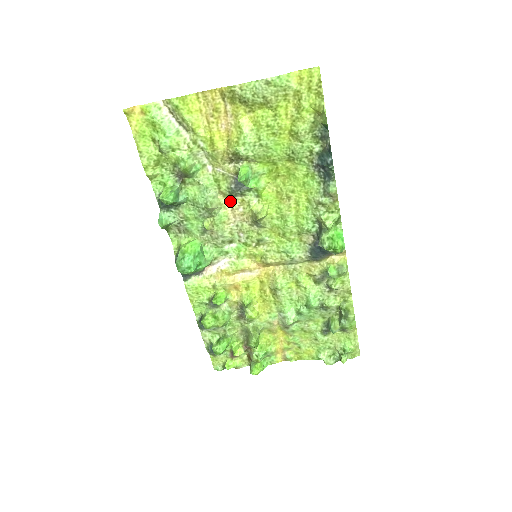
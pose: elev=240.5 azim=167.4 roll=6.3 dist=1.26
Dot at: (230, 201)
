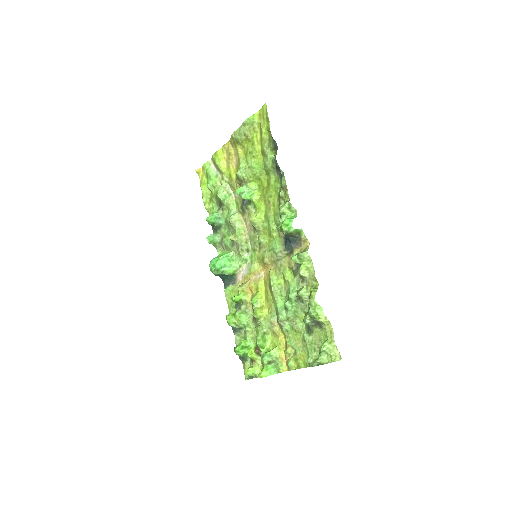
Dot at: (244, 217)
